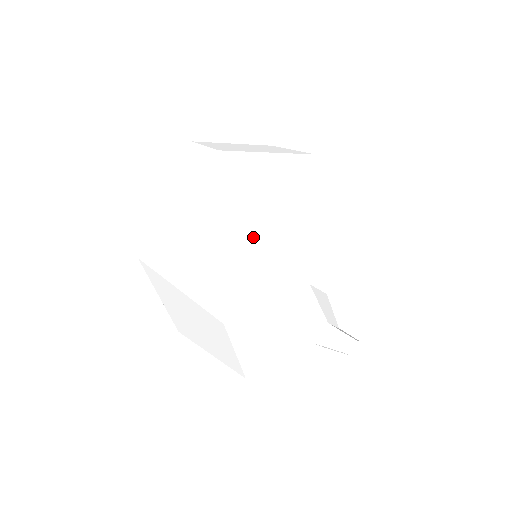
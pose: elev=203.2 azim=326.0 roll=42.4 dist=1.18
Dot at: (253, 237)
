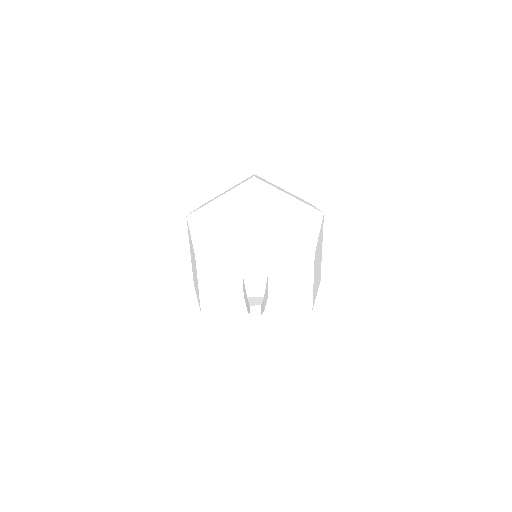
Dot at: (194, 263)
